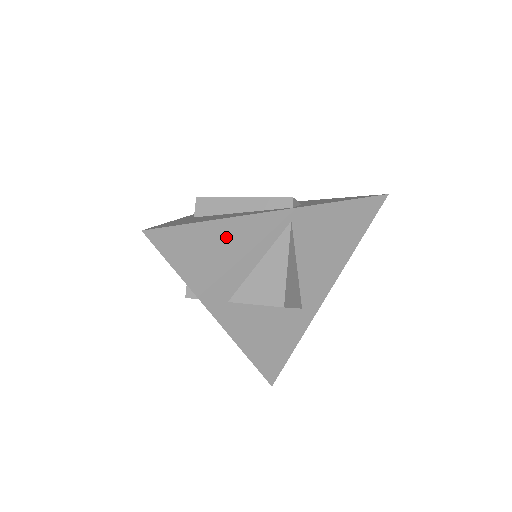
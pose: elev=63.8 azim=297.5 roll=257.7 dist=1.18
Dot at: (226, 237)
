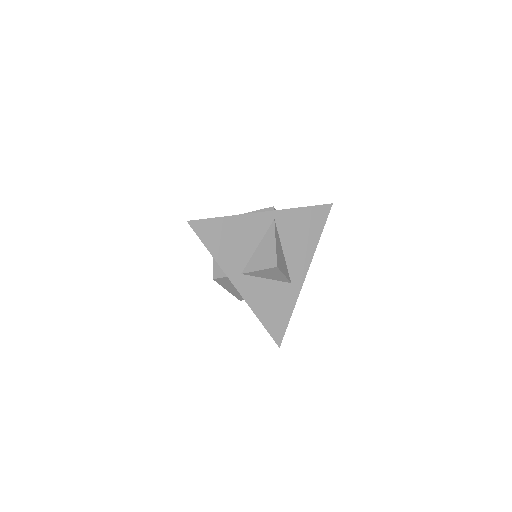
Dot at: (236, 228)
